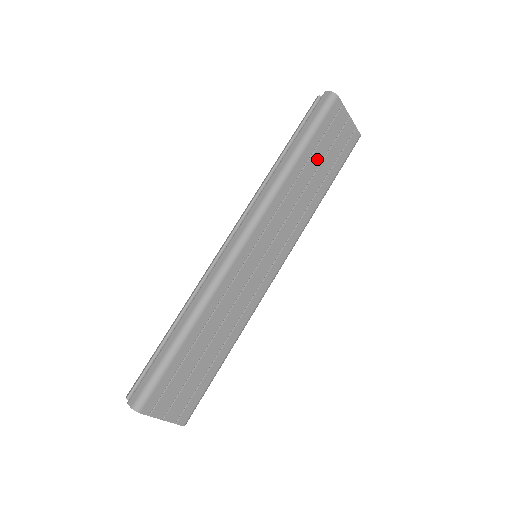
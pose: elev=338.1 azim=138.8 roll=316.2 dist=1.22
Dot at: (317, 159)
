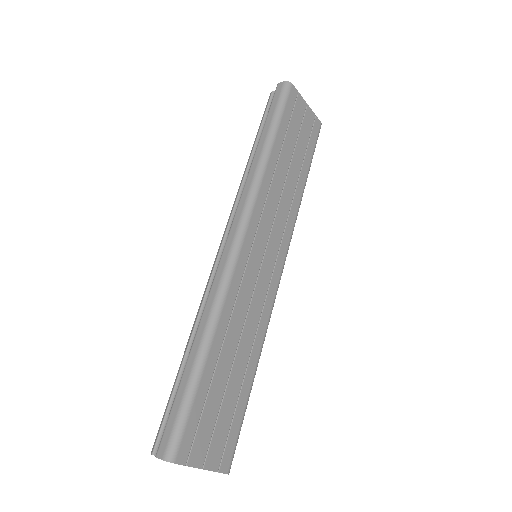
Dot at: (289, 147)
